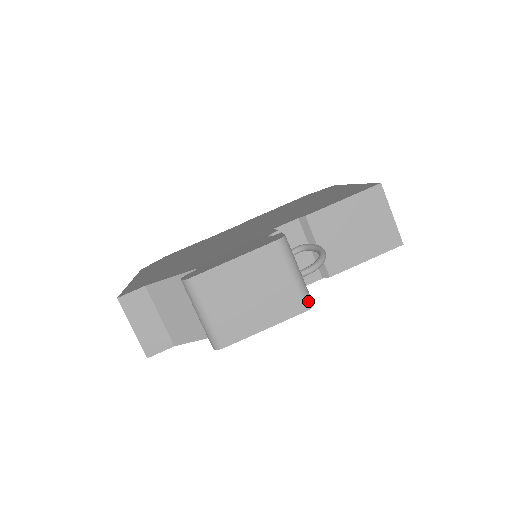
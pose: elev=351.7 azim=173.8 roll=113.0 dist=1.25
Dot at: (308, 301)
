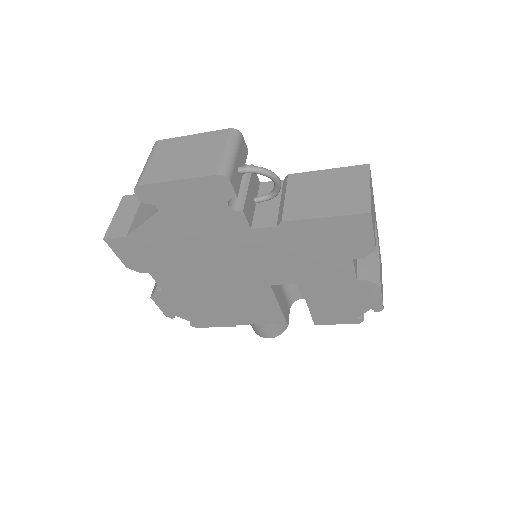
Dot at: (224, 170)
